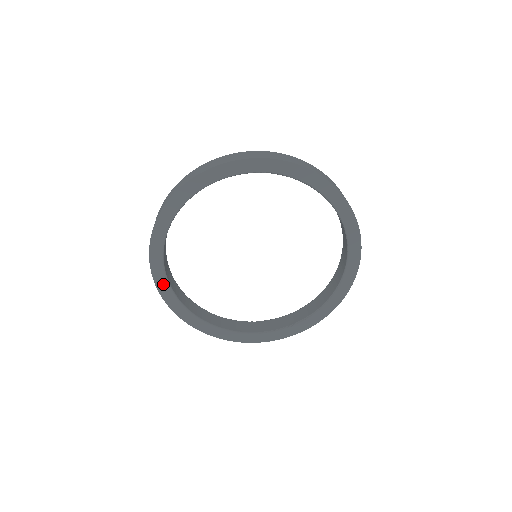
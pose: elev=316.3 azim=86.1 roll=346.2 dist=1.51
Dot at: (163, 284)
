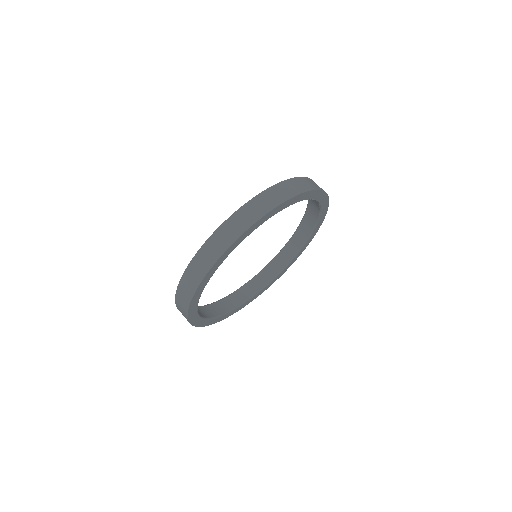
Dot at: (193, 313)
